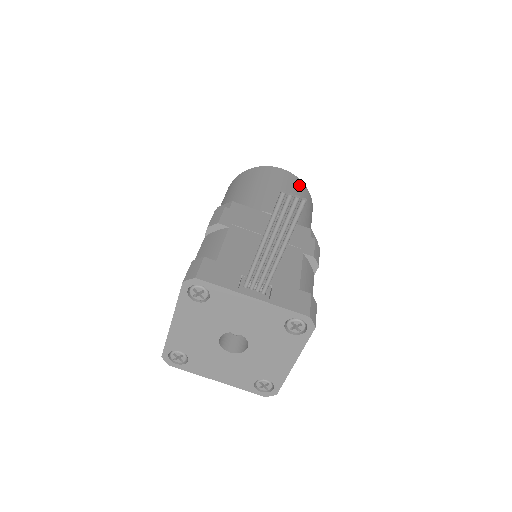
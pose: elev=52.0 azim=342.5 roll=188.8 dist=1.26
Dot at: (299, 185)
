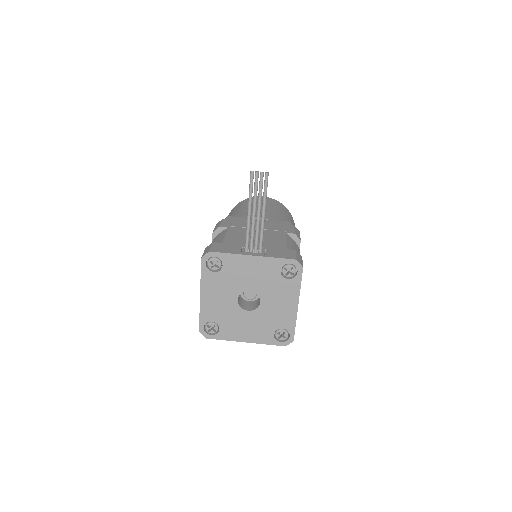
Dot at: (277, 204)
